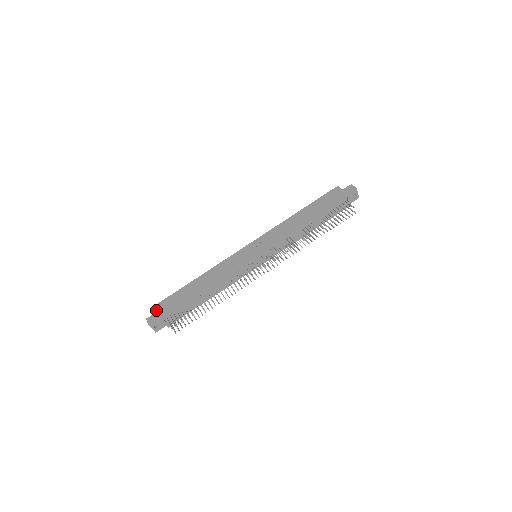
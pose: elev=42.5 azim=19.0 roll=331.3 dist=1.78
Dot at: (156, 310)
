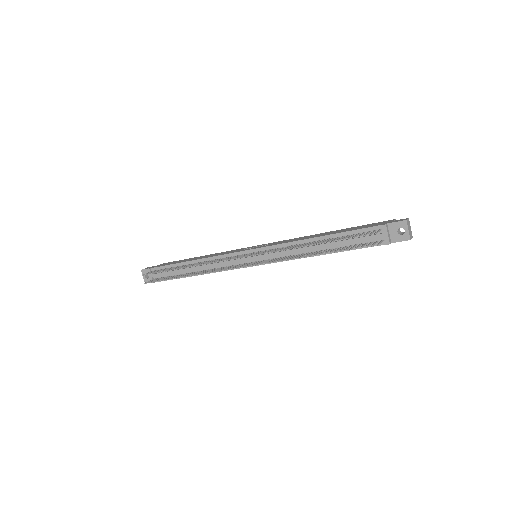
Dot at: occluded
